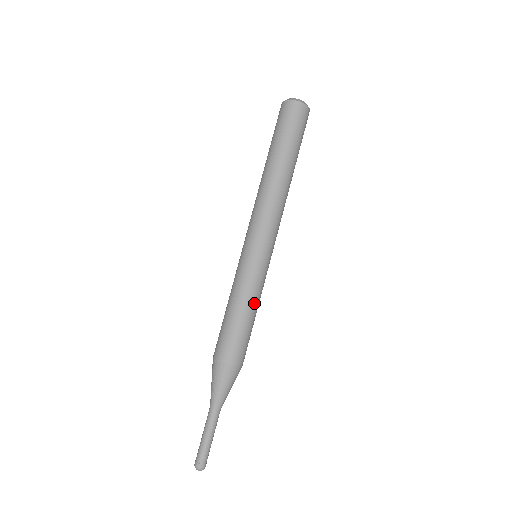
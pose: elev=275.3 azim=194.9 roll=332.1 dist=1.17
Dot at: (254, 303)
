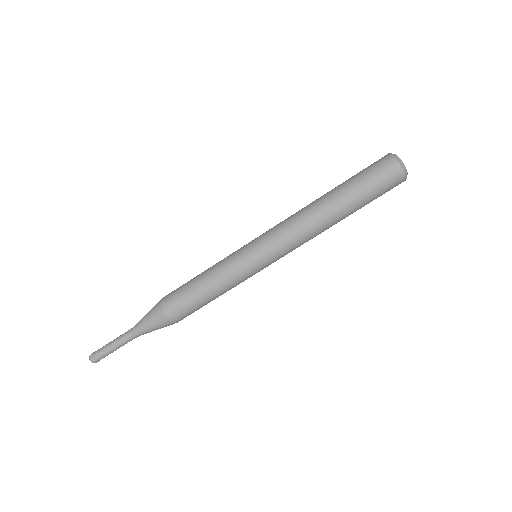
Dot at: (224, 291)
